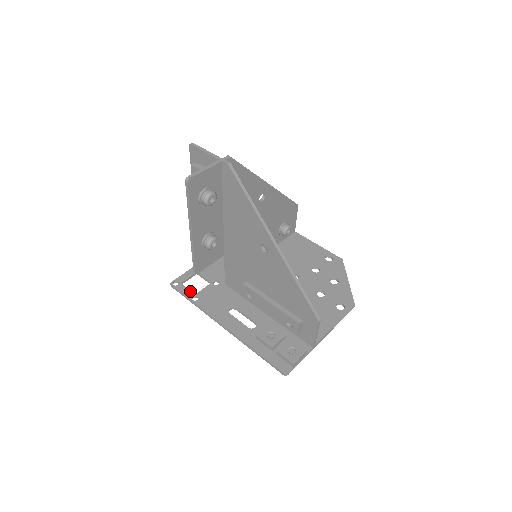
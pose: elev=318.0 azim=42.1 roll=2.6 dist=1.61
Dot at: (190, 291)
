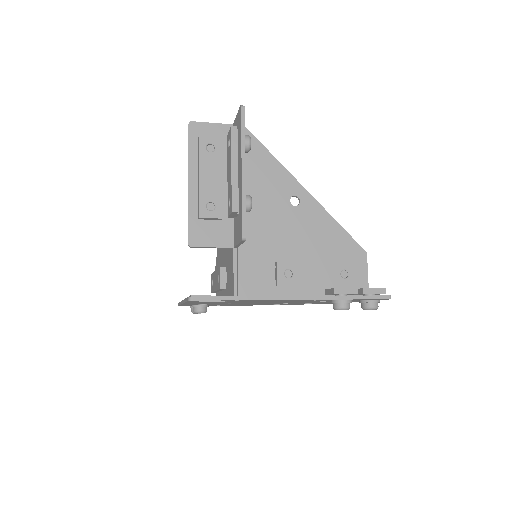
Dot at: occluded
